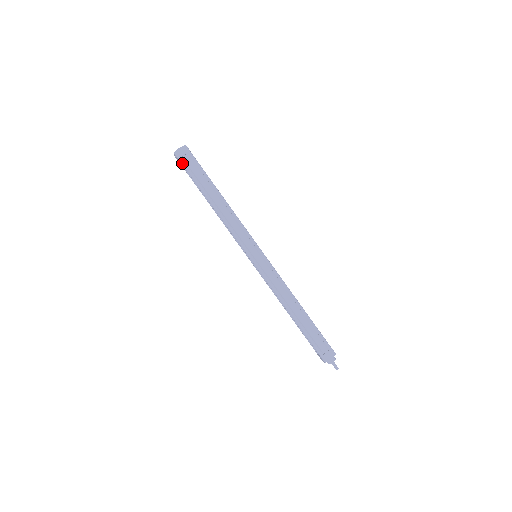
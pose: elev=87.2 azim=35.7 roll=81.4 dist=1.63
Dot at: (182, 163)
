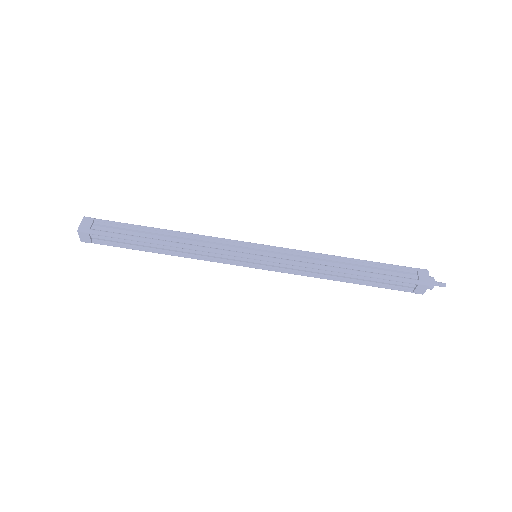
Dot at: occluded
